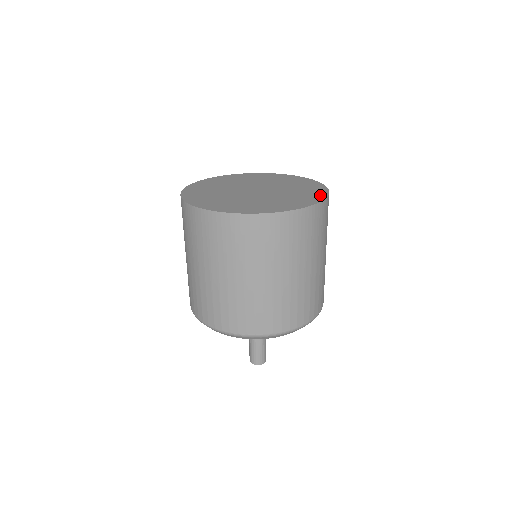
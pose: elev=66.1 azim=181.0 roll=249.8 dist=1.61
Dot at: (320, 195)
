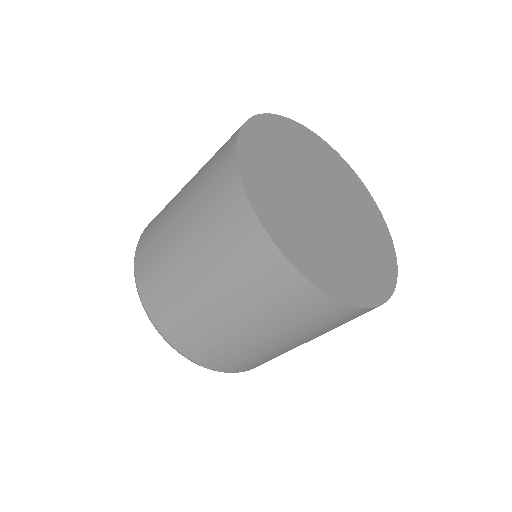
Dot at: (383, 226)
